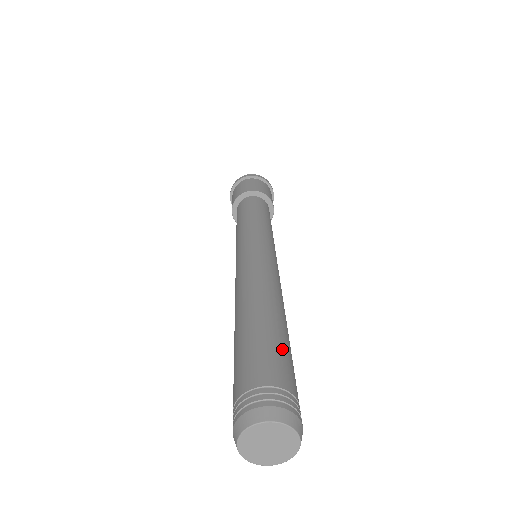
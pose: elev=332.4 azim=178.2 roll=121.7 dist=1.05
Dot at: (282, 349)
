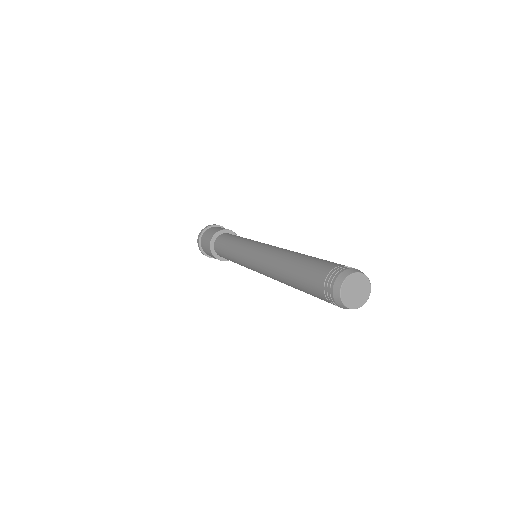
Dot at: occluded
